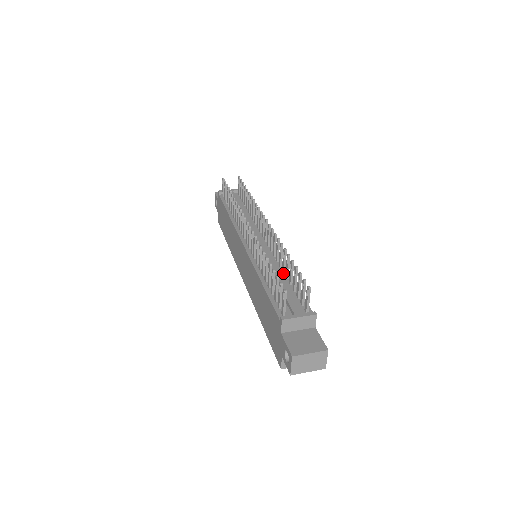
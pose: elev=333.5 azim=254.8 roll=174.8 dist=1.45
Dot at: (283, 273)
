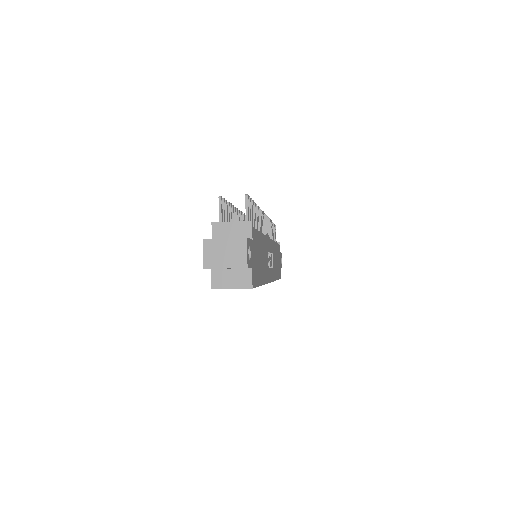
Dot at: occluded
